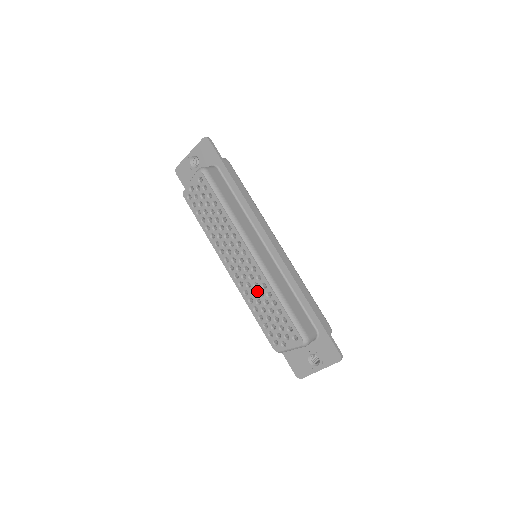
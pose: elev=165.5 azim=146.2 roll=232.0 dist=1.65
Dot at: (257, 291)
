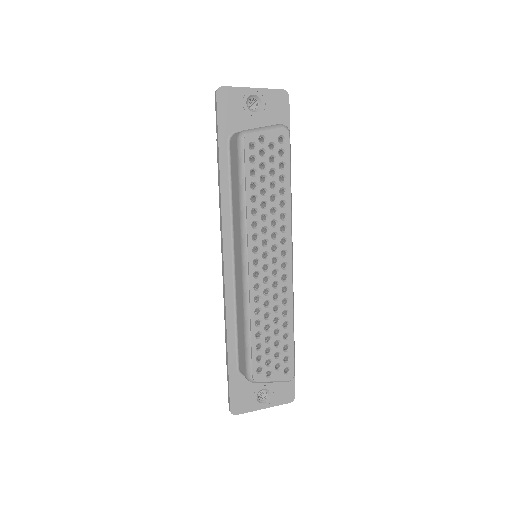
Dot at: (274, 304)
